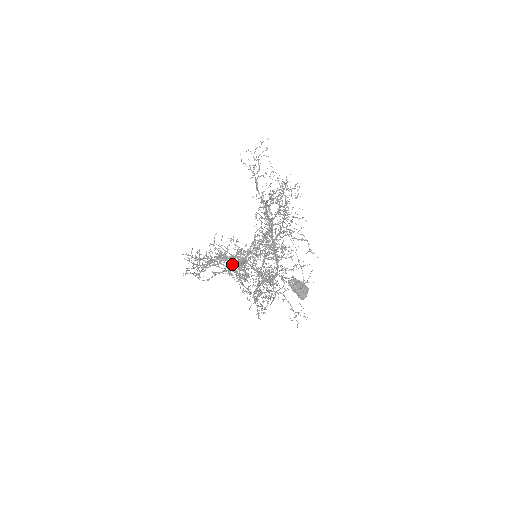
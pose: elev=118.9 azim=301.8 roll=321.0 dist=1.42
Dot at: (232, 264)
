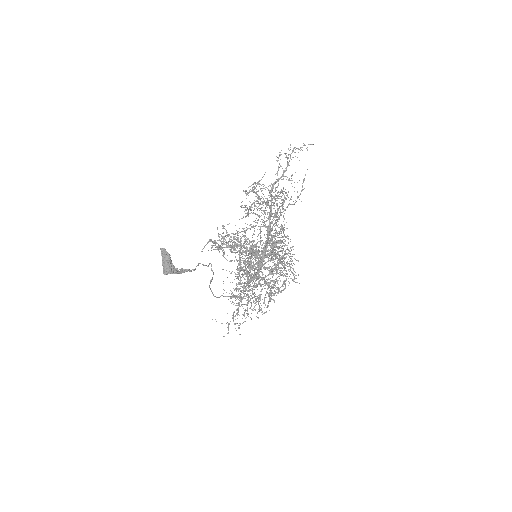
Dot at: (215, 242)
